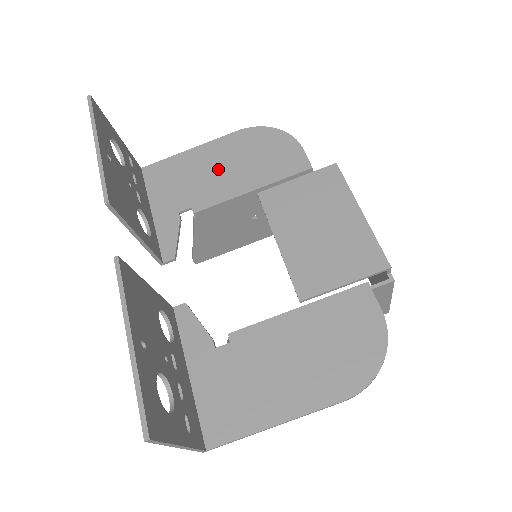
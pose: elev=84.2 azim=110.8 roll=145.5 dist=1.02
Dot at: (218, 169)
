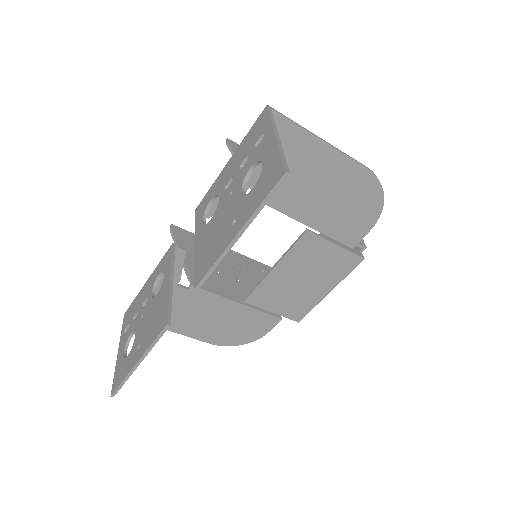
Dot at: (314, 185)
